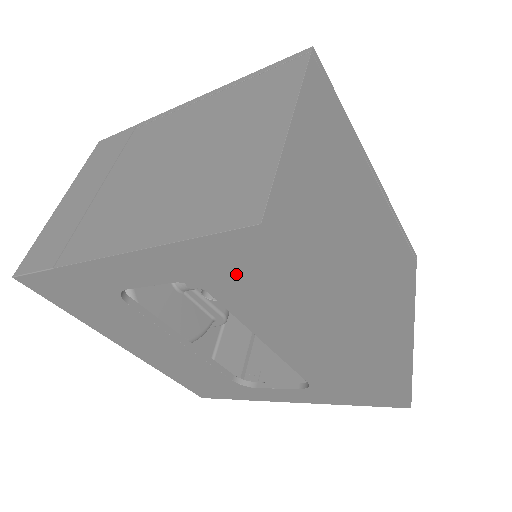
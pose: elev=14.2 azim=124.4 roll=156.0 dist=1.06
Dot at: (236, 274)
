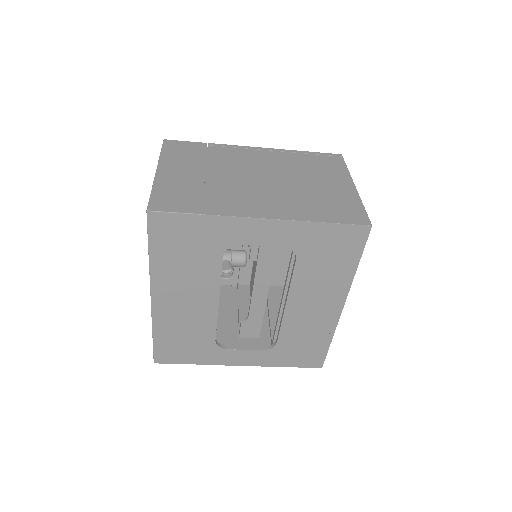
Dot at: (328, 250)
